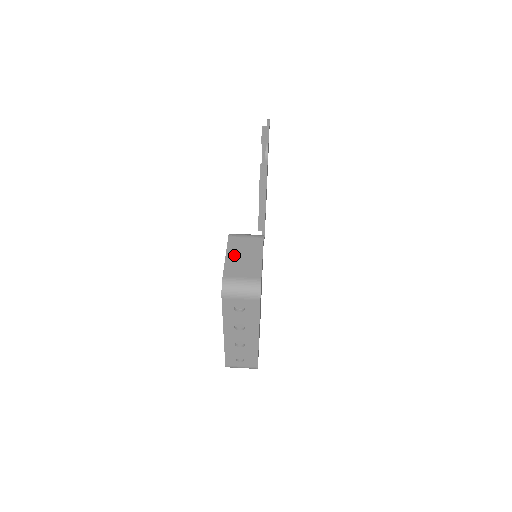
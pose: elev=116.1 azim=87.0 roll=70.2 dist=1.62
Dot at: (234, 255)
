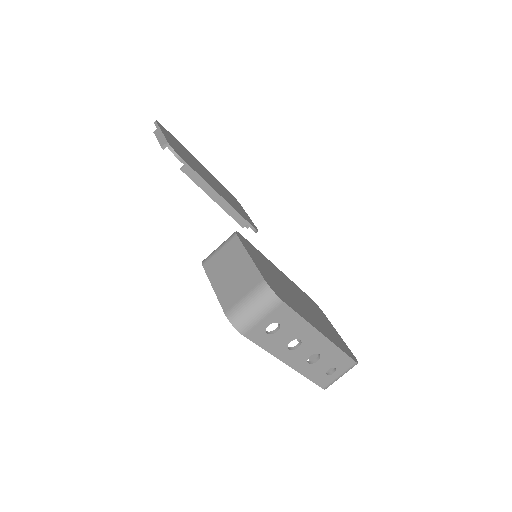
Dot at: (220, 280)
